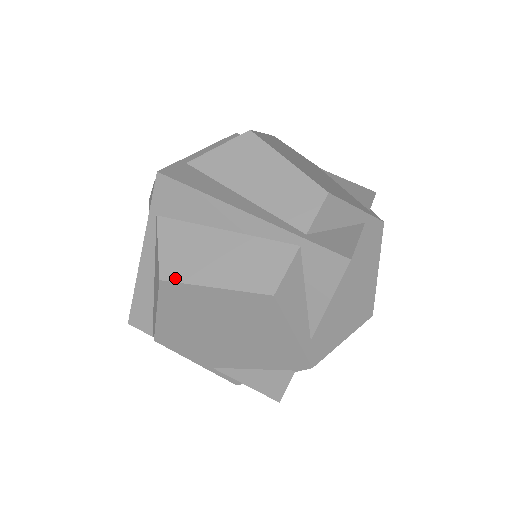
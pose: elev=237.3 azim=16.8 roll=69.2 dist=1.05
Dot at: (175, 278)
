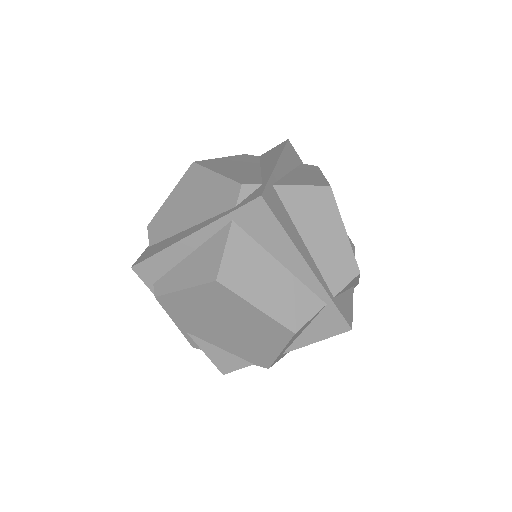
Dot at: (229, 285)
